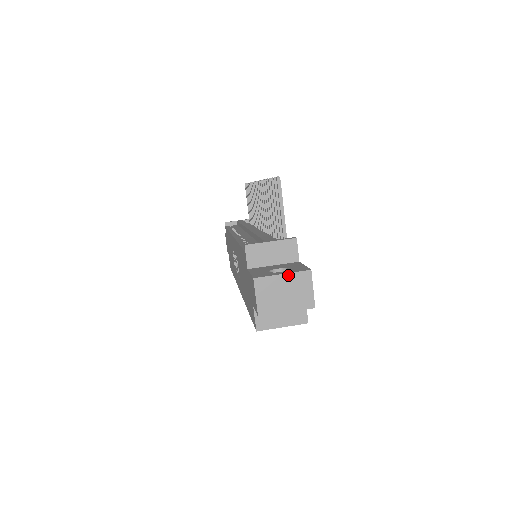
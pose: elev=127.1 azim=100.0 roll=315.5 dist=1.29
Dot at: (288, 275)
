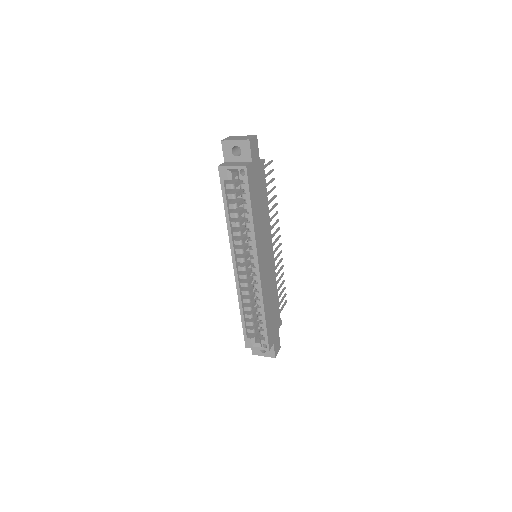
Dot at: (245, 136)
